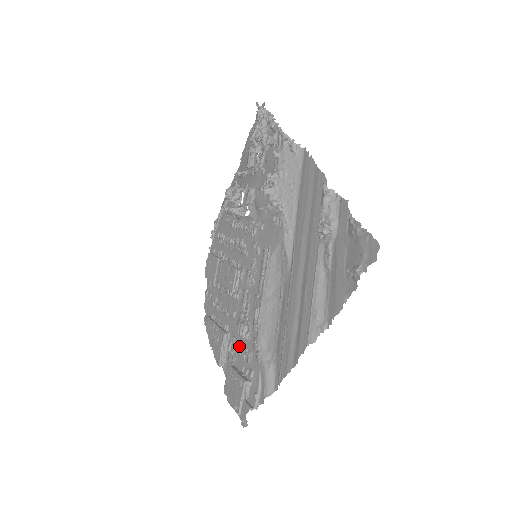
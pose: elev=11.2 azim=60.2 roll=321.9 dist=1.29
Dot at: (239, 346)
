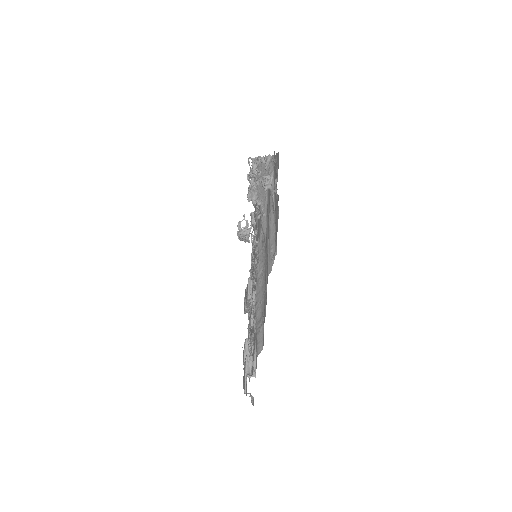
Dot at: occluded
